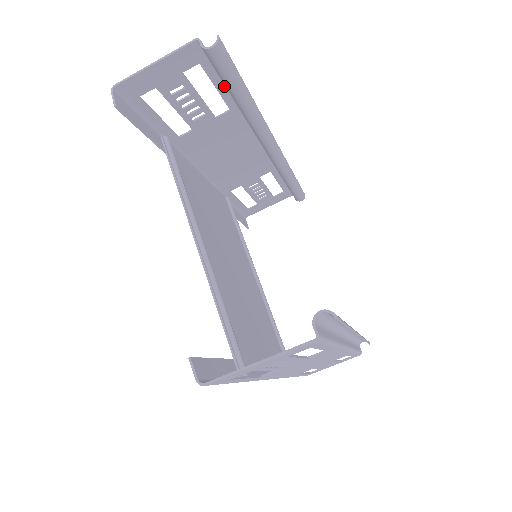
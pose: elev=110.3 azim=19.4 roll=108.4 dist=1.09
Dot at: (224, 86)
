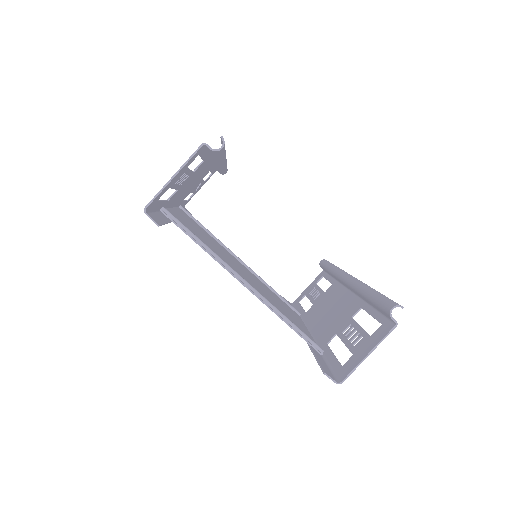
Dot at: (206, 153)
